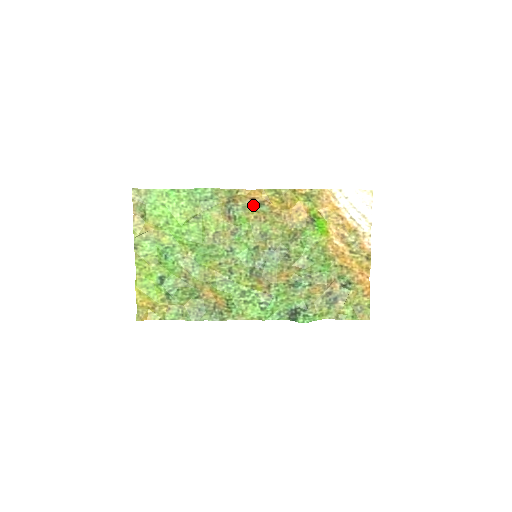
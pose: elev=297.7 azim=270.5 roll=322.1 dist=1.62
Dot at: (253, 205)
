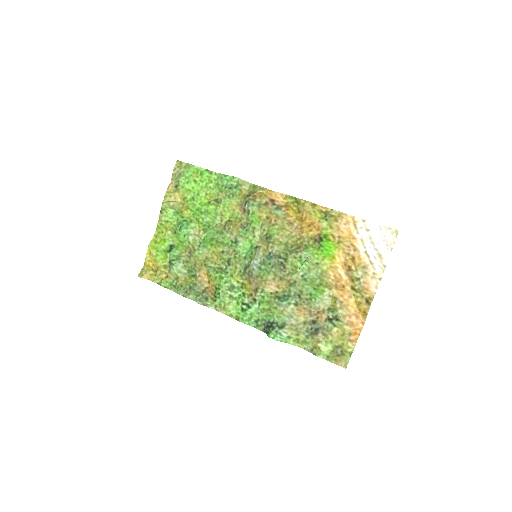
Dot at: (270, 206)
